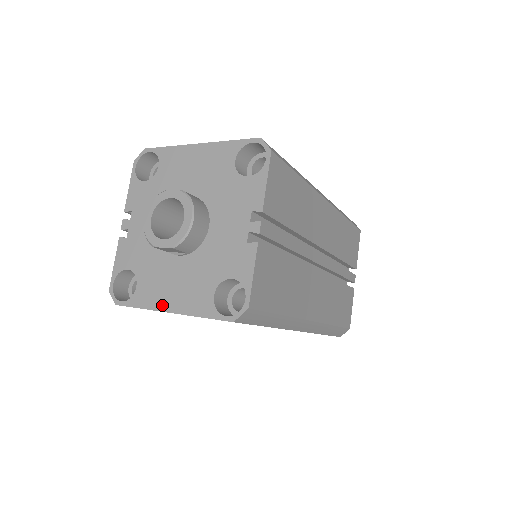
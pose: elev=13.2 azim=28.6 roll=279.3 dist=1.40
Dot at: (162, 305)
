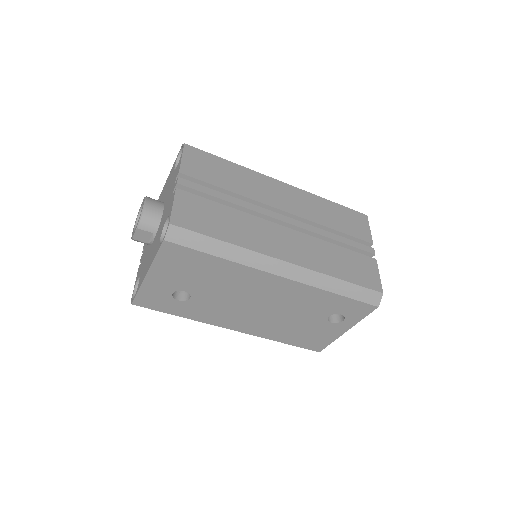
Dot at: (144, 275)
